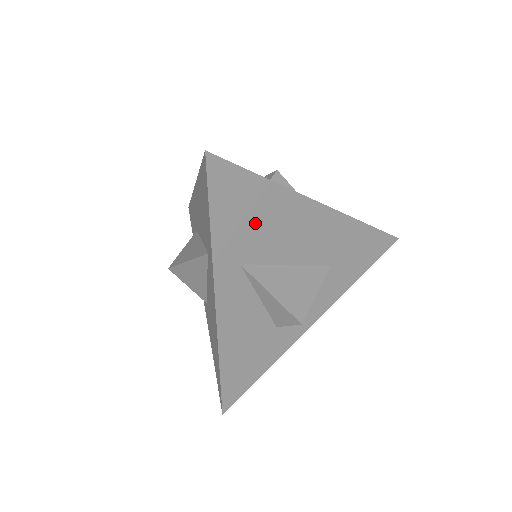
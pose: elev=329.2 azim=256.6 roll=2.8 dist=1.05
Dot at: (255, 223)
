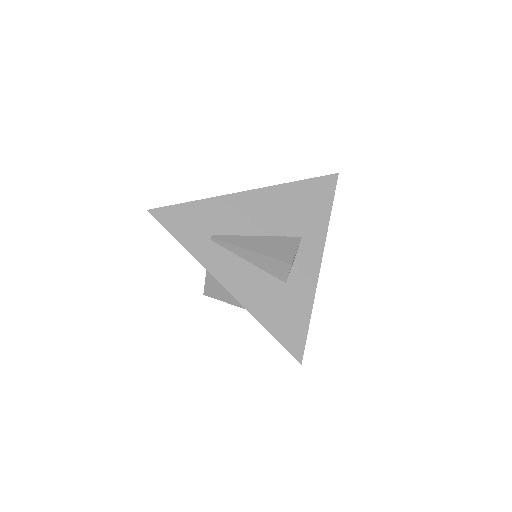
Dot at: occluded
